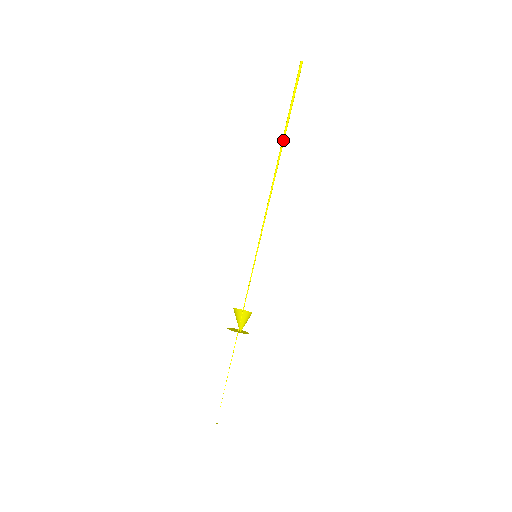
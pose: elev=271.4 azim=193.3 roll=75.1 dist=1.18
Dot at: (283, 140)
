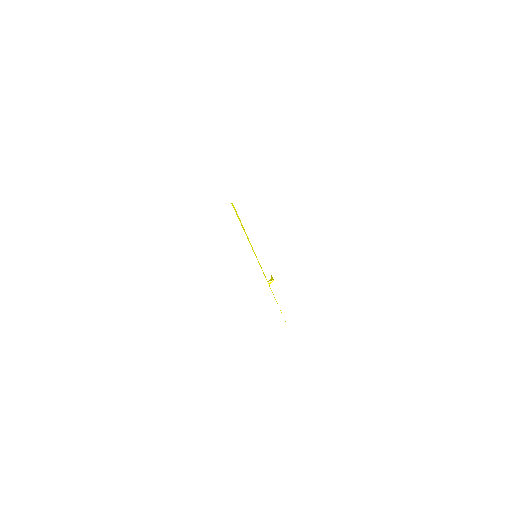
Dot at: (240, 222)
